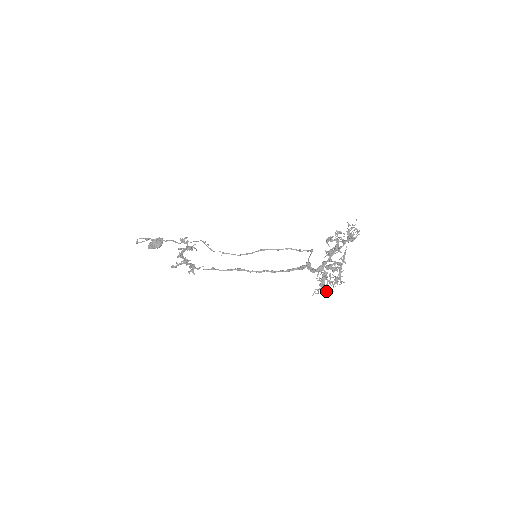
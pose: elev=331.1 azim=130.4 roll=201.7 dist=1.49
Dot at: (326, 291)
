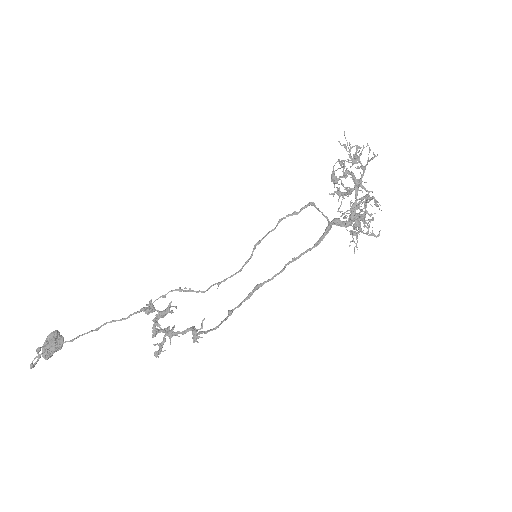
Dot at: occluded
